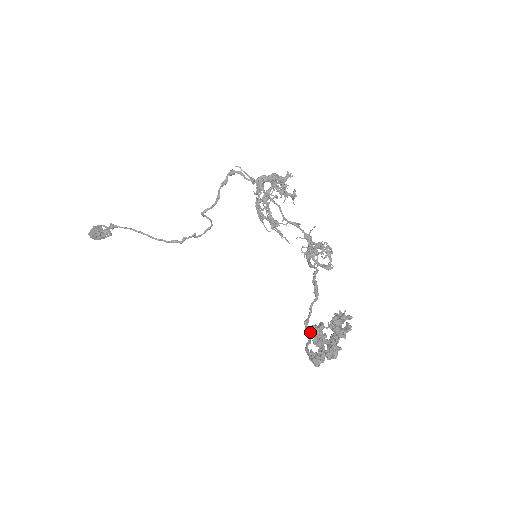
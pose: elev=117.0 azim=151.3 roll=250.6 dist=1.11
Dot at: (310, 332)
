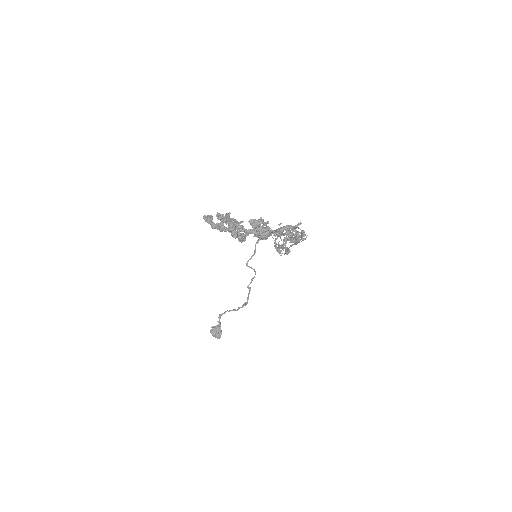
Dot at: (238, 239)
